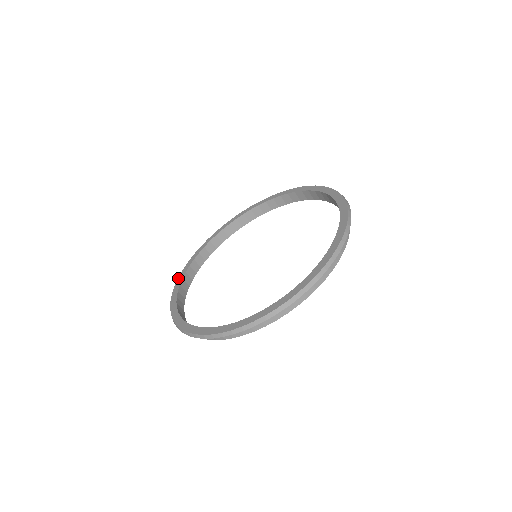
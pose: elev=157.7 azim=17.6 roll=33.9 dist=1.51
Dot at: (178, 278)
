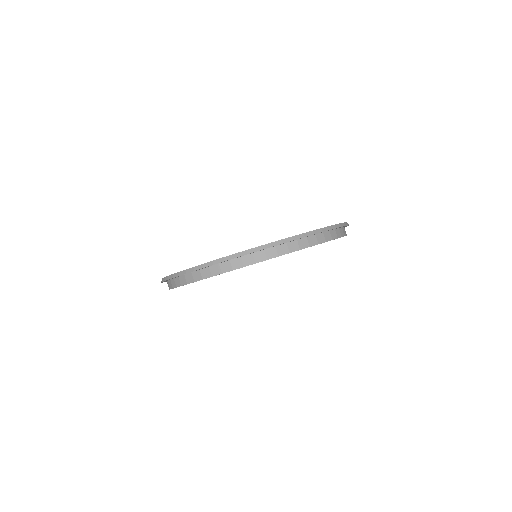
Dot at: occluded
